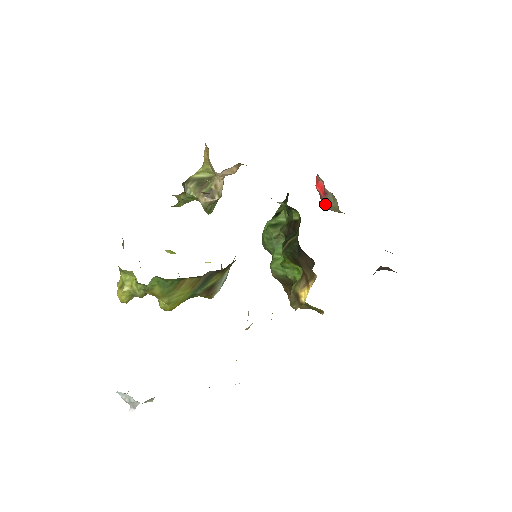
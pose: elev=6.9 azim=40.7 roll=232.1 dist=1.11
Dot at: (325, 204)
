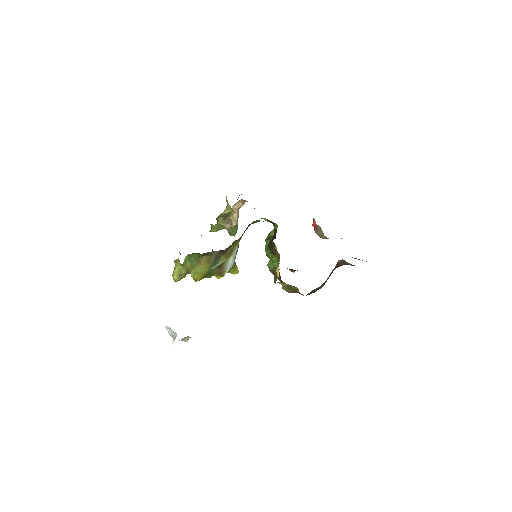
Dot at: occluded
